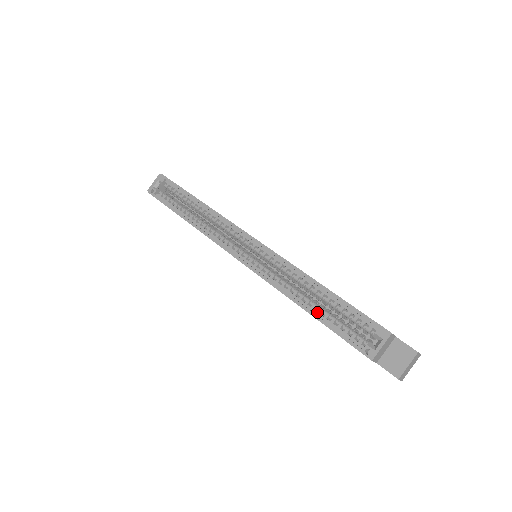
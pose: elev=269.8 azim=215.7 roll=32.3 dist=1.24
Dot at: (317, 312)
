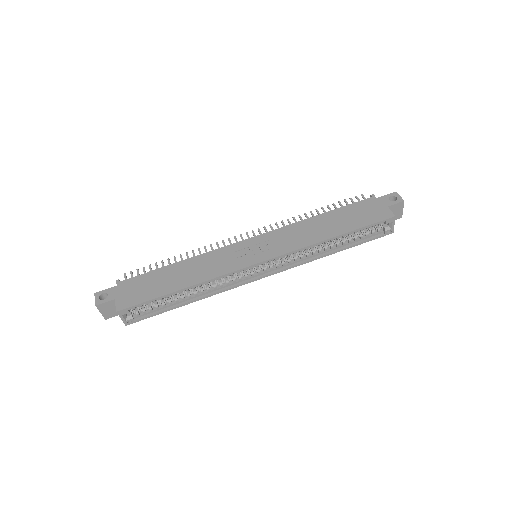
Dot at: (343, 246)
